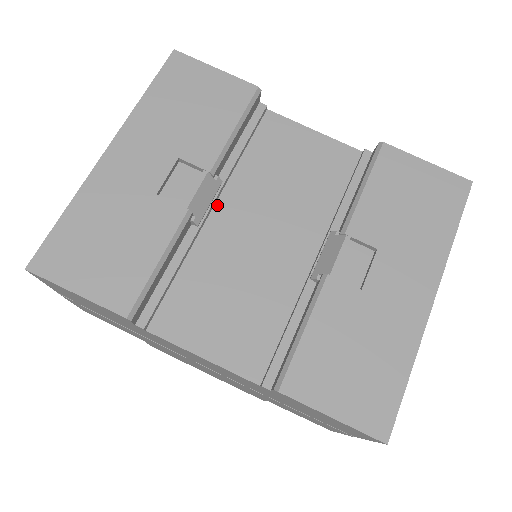
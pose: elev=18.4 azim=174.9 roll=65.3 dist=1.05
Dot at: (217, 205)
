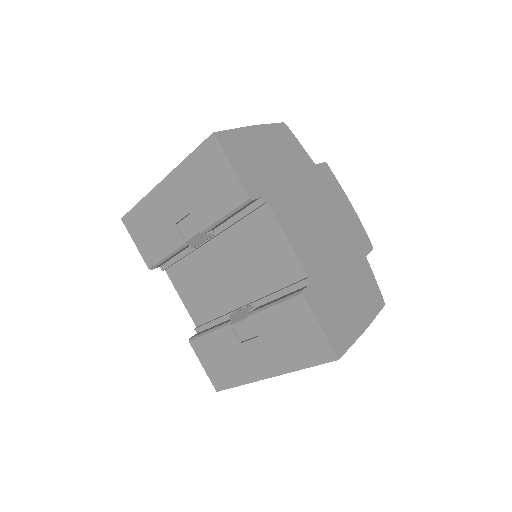
Dot at: (212, 241)
